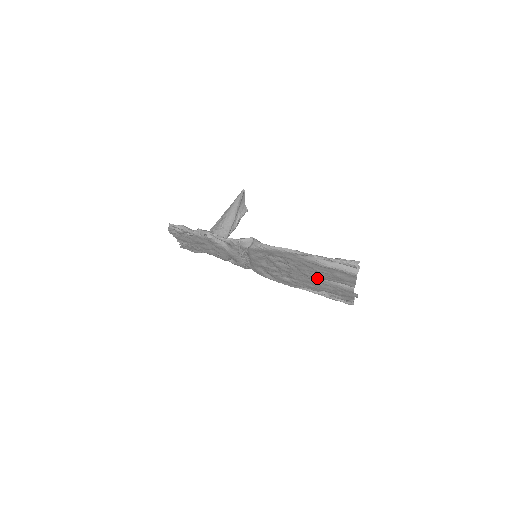
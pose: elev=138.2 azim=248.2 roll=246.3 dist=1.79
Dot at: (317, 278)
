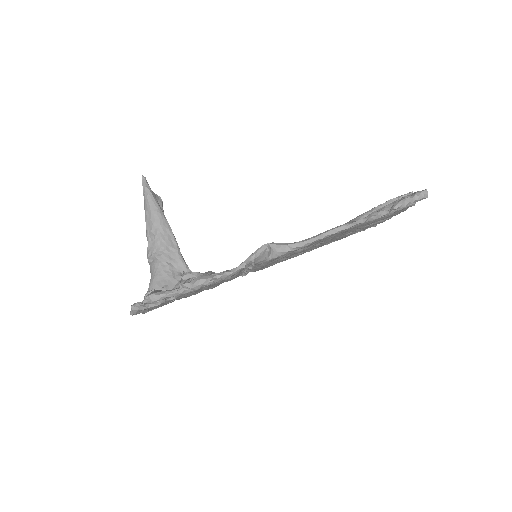
Dot at: (349, 232)
